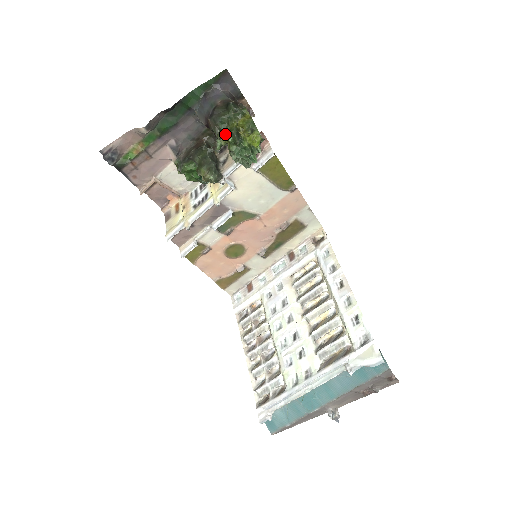
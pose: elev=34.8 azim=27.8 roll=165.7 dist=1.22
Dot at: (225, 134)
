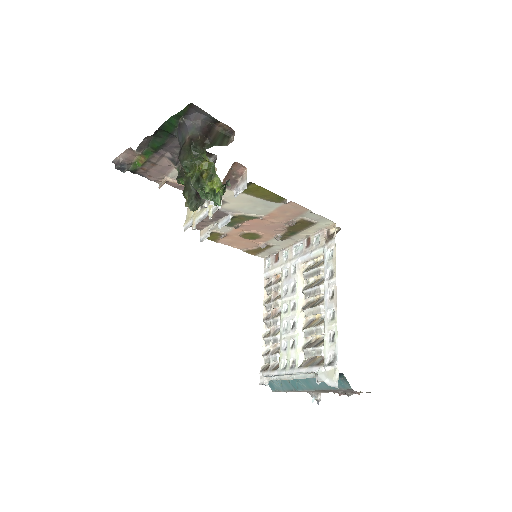
Dot at: occluded
